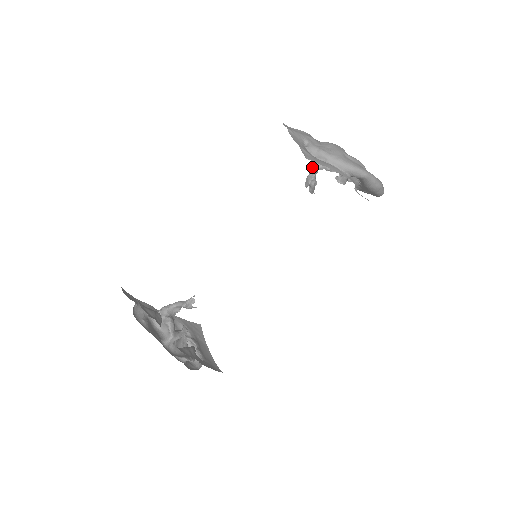
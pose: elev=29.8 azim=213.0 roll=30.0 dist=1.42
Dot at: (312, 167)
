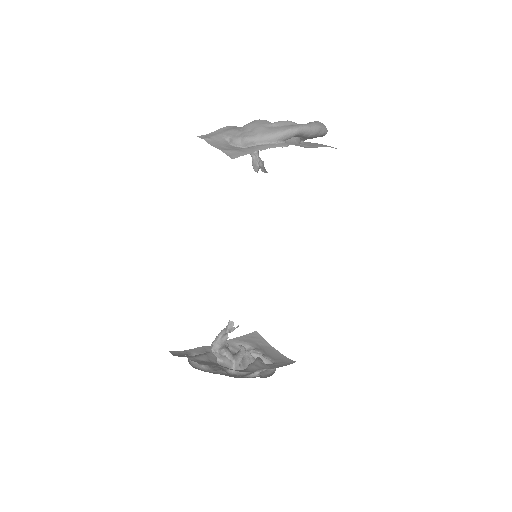
Dot at: occluded
